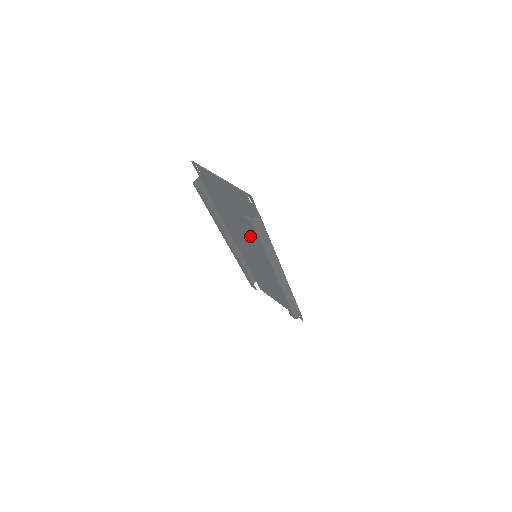
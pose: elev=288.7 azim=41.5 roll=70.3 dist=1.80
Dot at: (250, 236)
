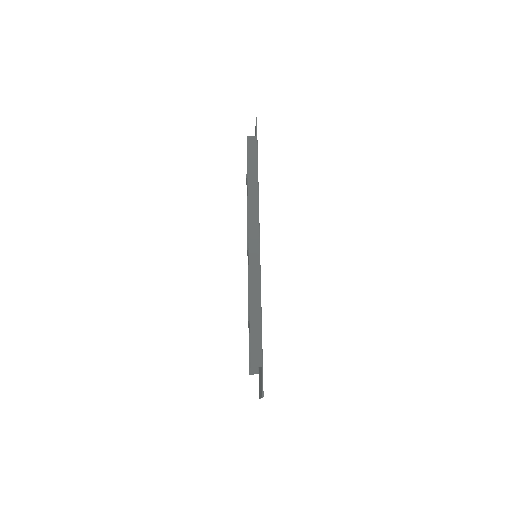
Dot at: occluded
